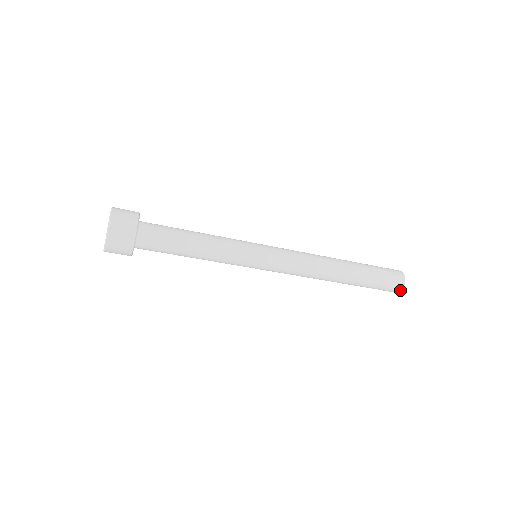
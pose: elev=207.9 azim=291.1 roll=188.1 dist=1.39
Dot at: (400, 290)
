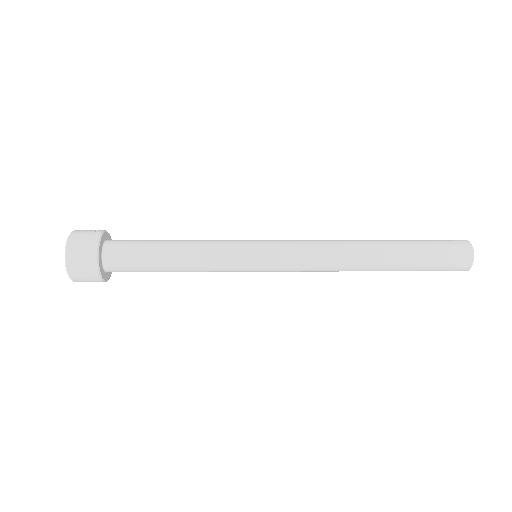
Dot at: occluded
